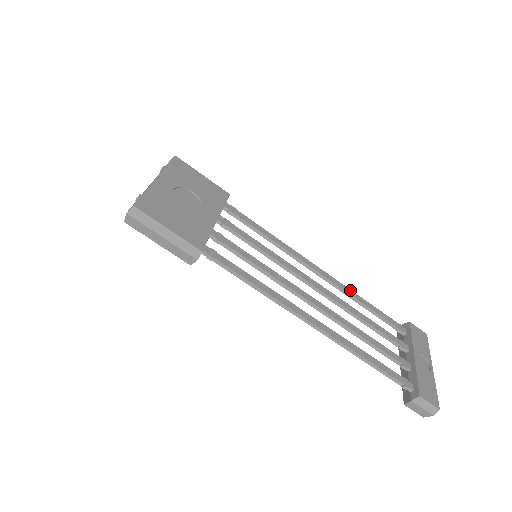
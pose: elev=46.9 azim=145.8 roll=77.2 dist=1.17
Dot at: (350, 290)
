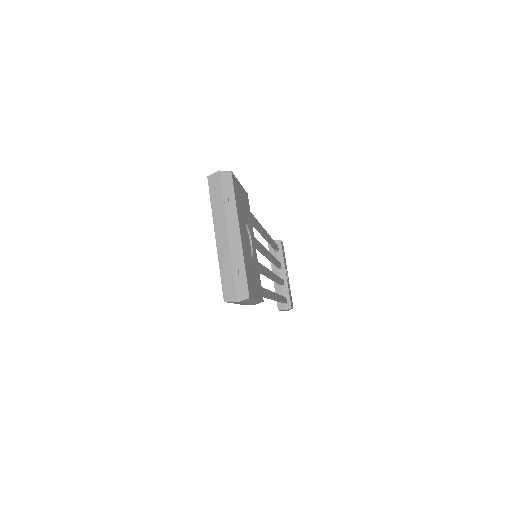
Dot at: (270, 237)
